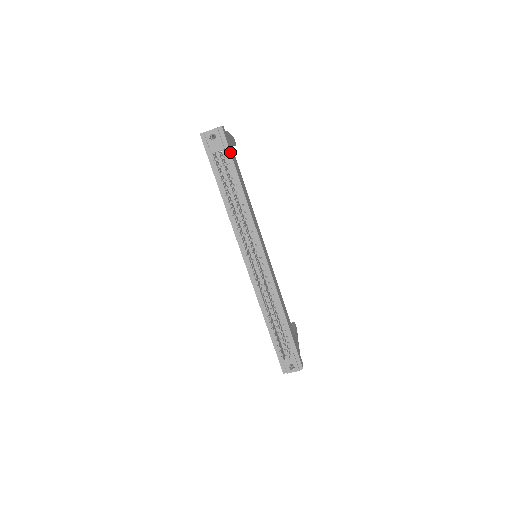
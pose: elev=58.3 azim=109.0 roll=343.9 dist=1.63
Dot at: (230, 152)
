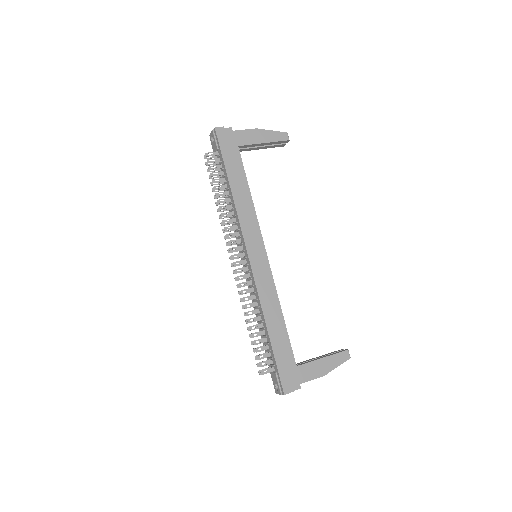
Dot at: (221, 151)
